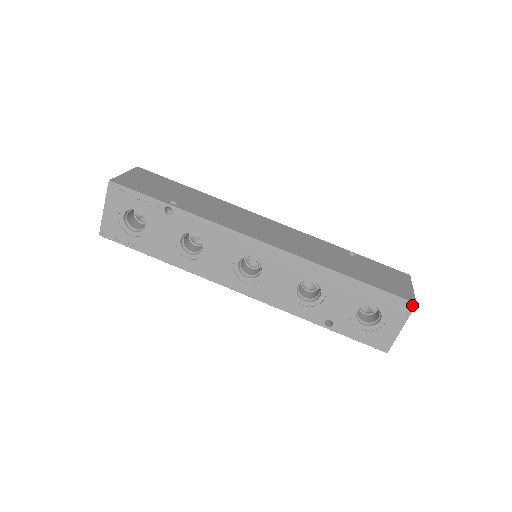
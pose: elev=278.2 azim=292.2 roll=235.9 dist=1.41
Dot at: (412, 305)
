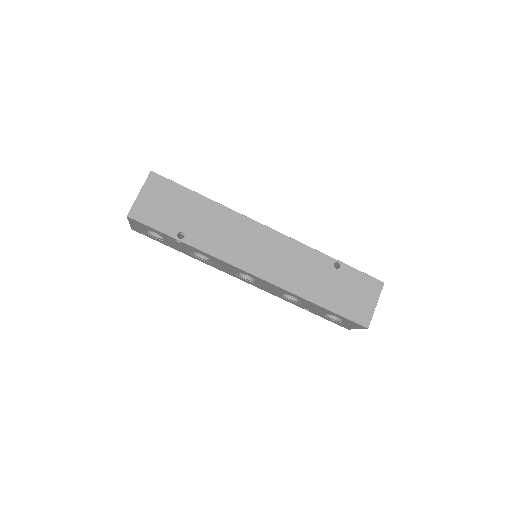
Dot at: (365, 328)
